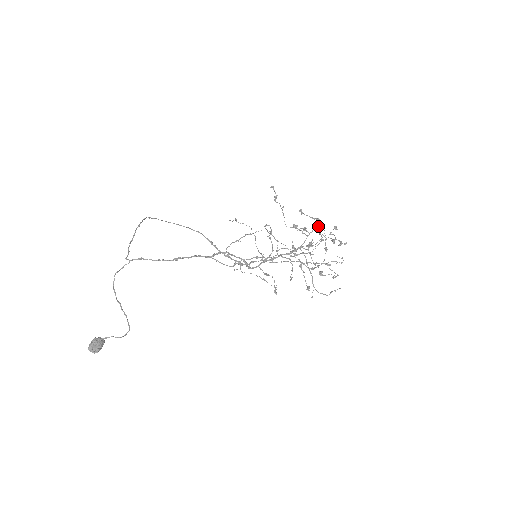
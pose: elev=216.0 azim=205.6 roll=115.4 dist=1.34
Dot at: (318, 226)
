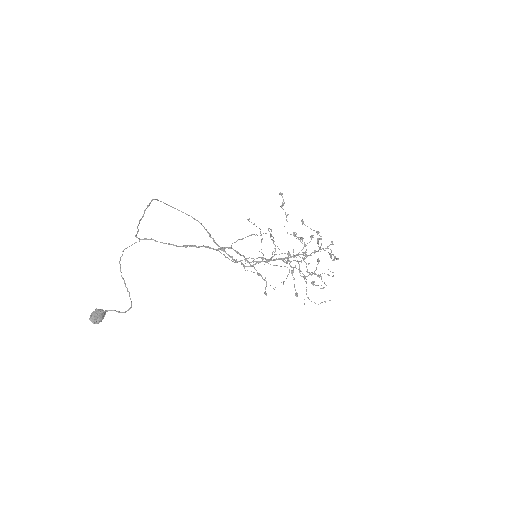
Dot at: (319, 239)
